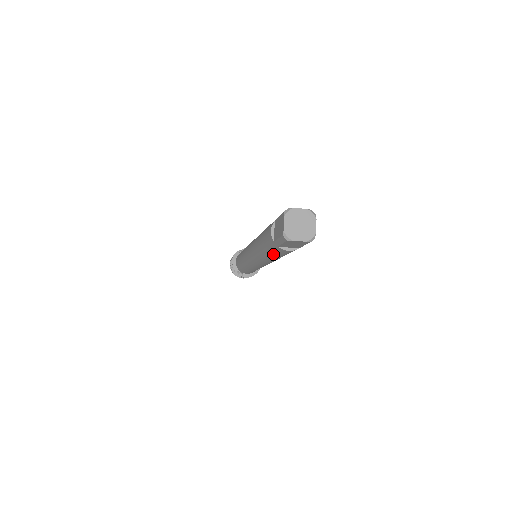
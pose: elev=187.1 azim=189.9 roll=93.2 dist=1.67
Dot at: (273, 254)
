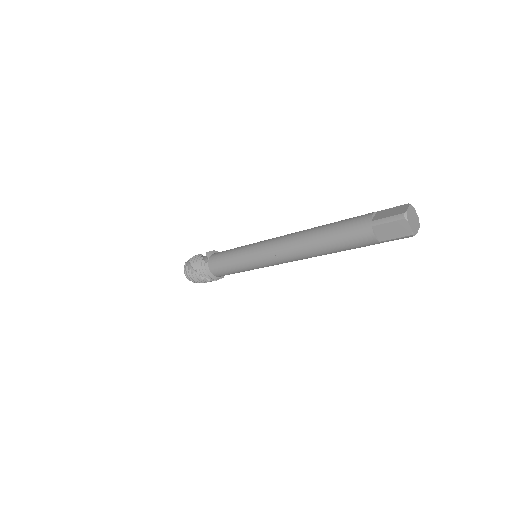
Dot at: occluded
